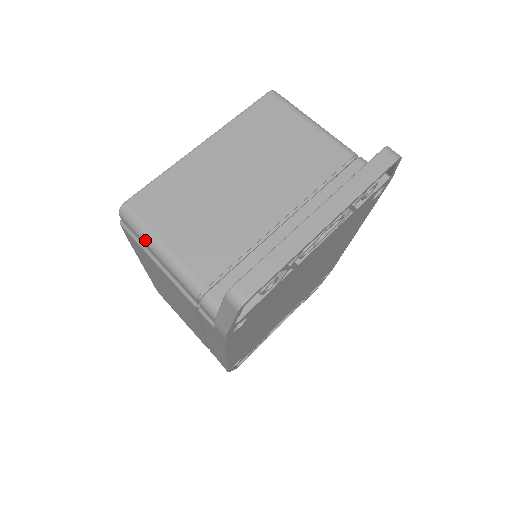
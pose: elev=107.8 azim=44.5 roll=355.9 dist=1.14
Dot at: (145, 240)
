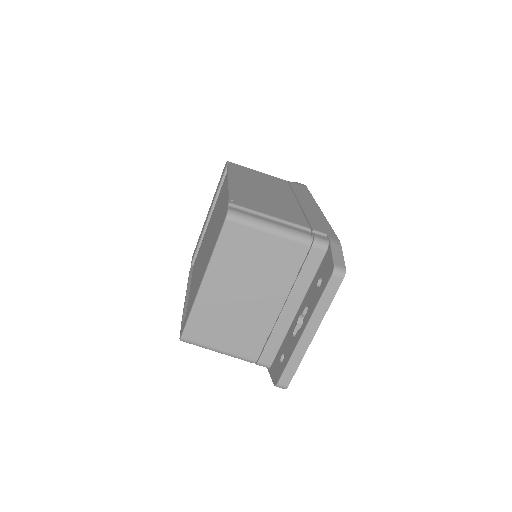
Dot at: occluded
